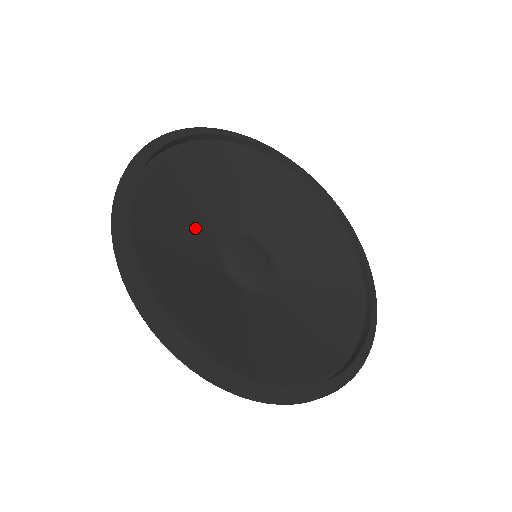
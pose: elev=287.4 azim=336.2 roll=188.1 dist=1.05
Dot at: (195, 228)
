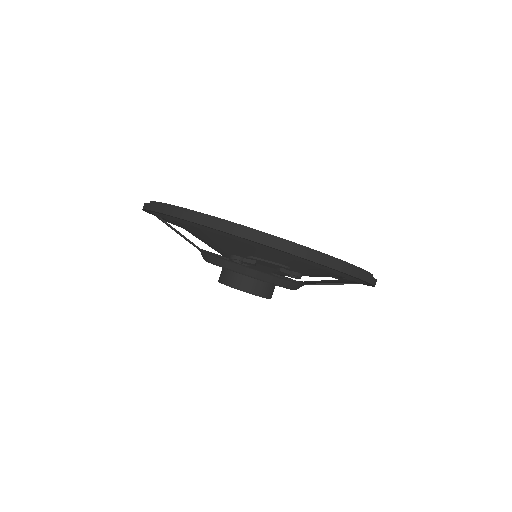
Dot at: (210, 244)
